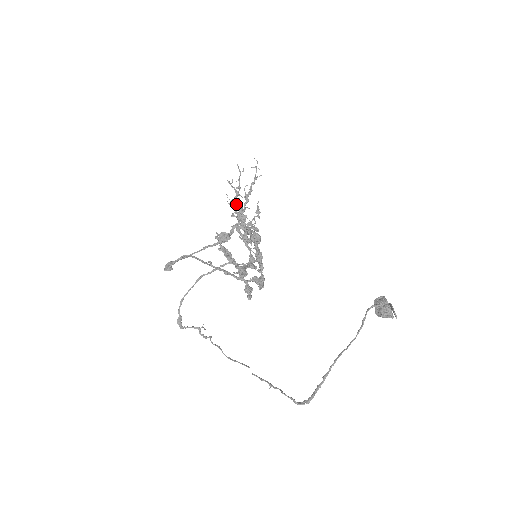
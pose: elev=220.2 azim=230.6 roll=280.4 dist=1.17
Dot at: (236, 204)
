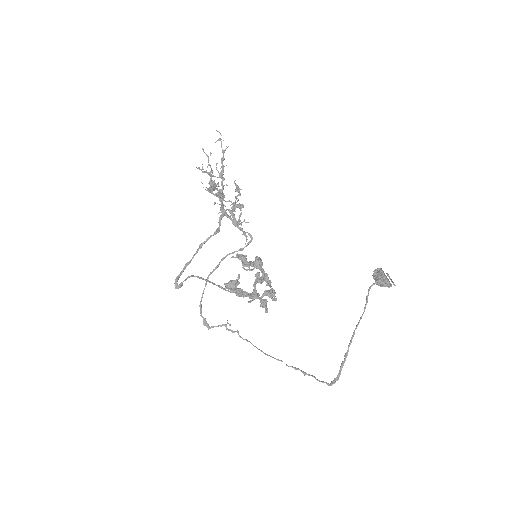
Dot at: (214, 188)
